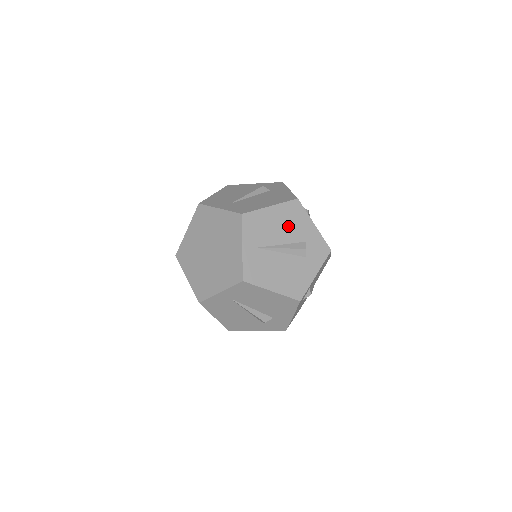
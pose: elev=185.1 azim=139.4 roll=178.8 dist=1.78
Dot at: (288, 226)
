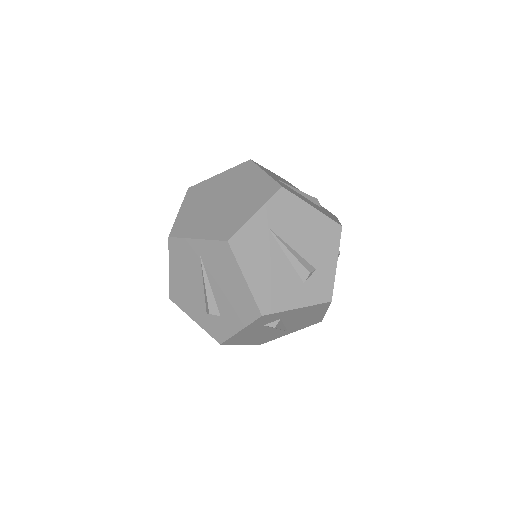
Dot at: (292, 186)
